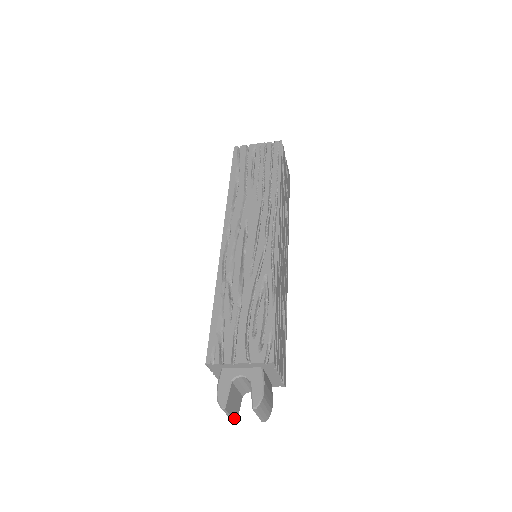
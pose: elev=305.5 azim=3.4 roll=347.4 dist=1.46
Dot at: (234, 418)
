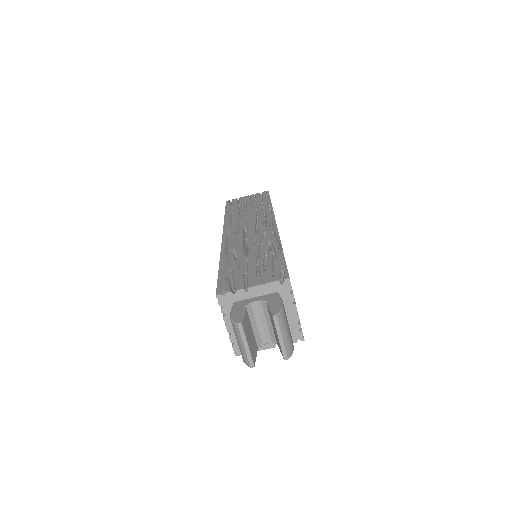
Dot at: (251, 356)
